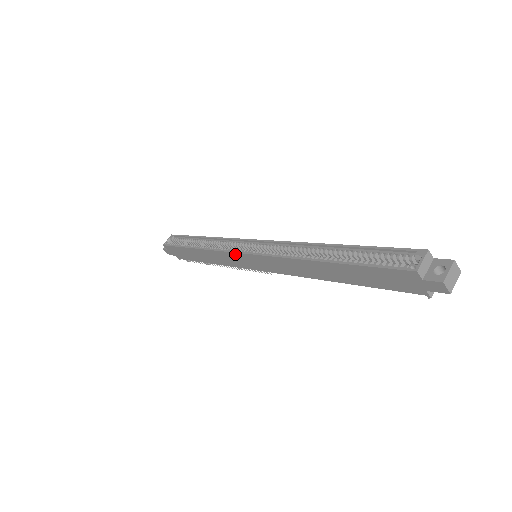
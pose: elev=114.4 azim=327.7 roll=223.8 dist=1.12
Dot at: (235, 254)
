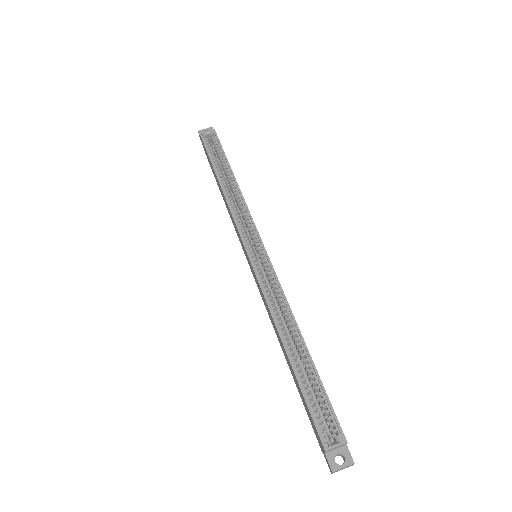
Dot at: (242, 240)
